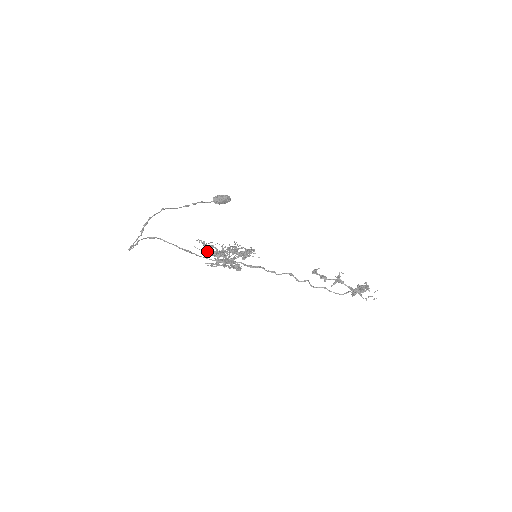
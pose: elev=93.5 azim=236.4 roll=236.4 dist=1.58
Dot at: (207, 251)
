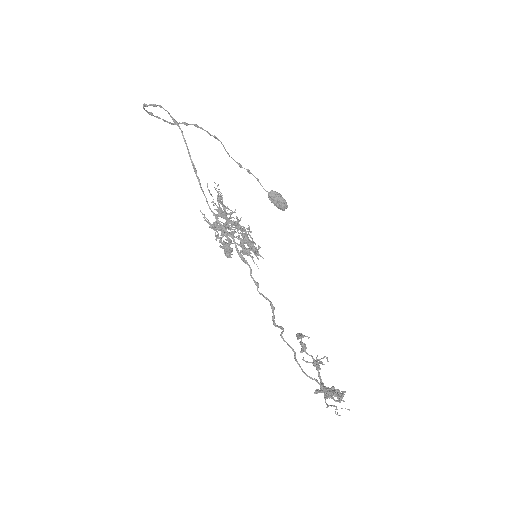
Dot at: (215, 203)
